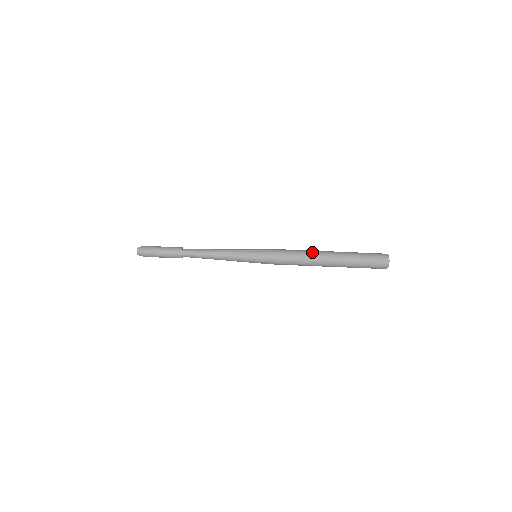
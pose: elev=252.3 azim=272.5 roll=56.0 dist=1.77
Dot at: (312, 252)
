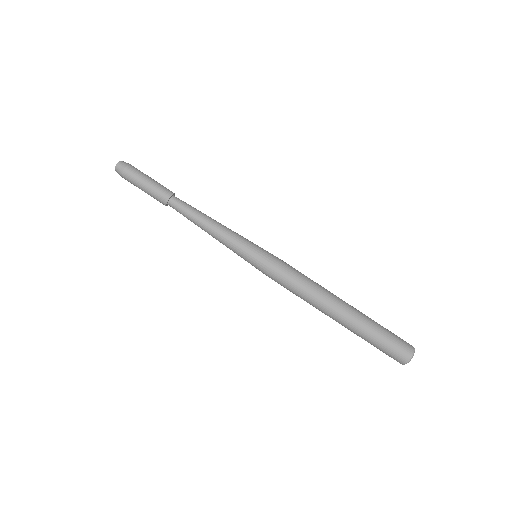
Dot at: occluded
